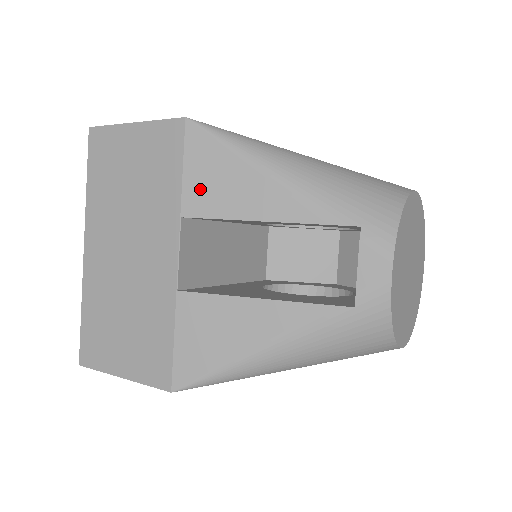
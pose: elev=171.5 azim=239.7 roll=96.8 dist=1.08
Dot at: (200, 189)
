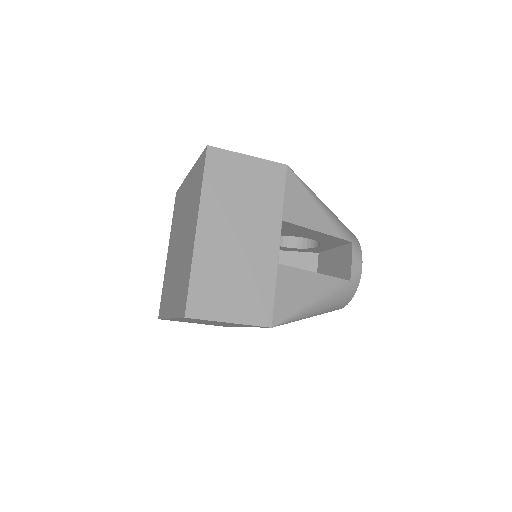
Dot at: (292, 207)
